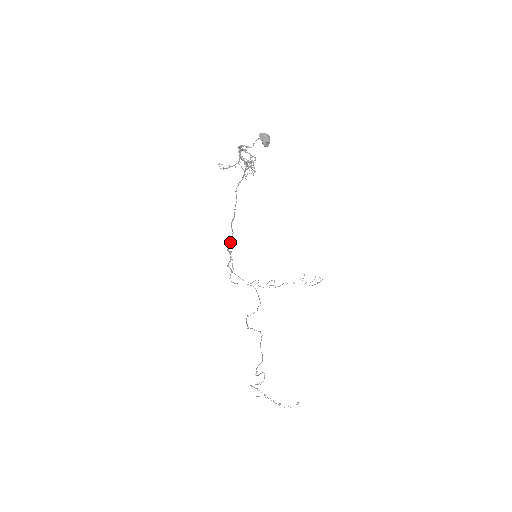
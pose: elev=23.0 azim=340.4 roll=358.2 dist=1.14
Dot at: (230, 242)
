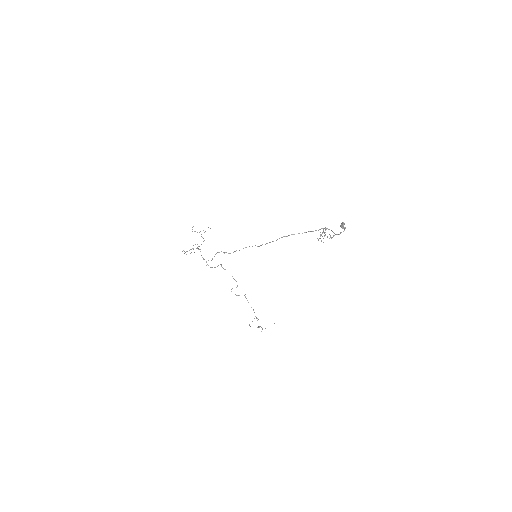
Dot at: occluded
